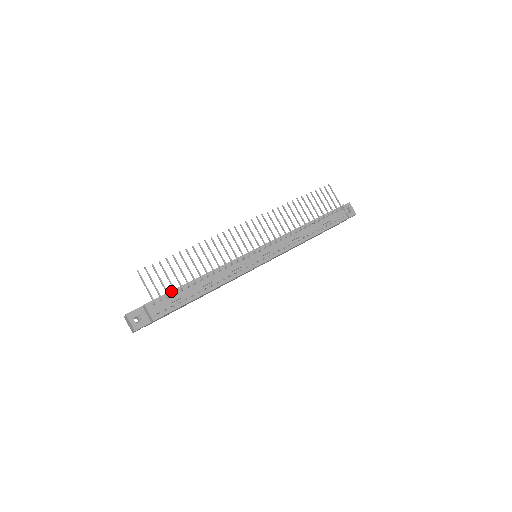
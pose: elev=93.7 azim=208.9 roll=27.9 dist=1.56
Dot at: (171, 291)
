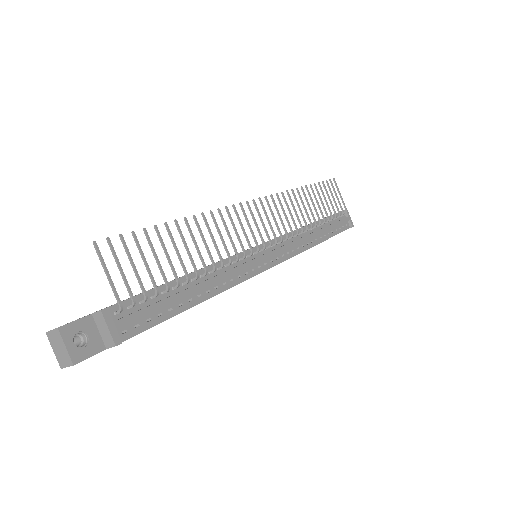
Dot at: (147, 291)
